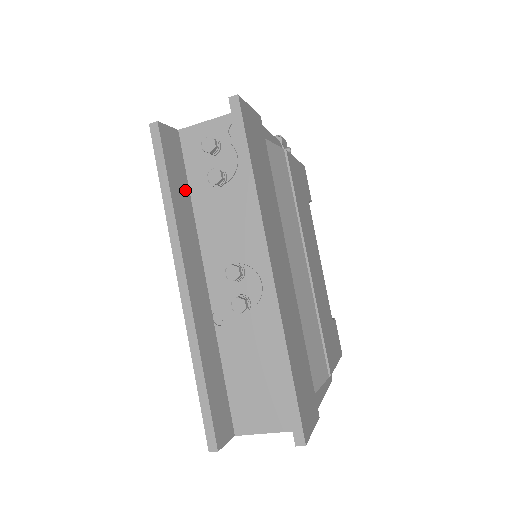
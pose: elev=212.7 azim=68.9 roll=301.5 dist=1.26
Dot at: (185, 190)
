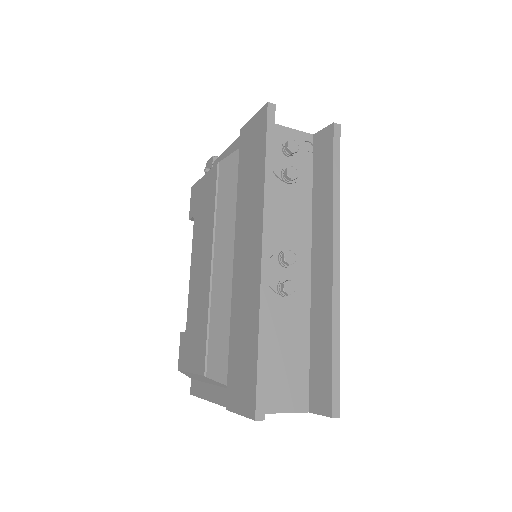
Dot at: occluded
